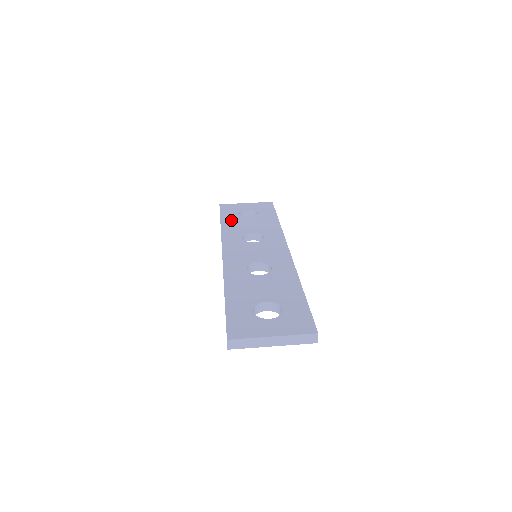
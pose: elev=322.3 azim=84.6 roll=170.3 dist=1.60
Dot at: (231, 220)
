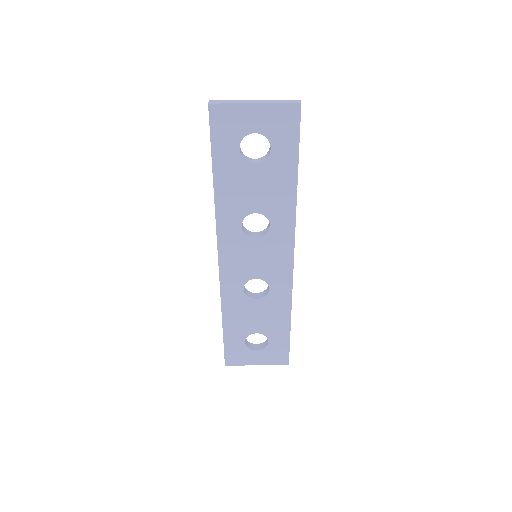
Dot at: (228, 172)
